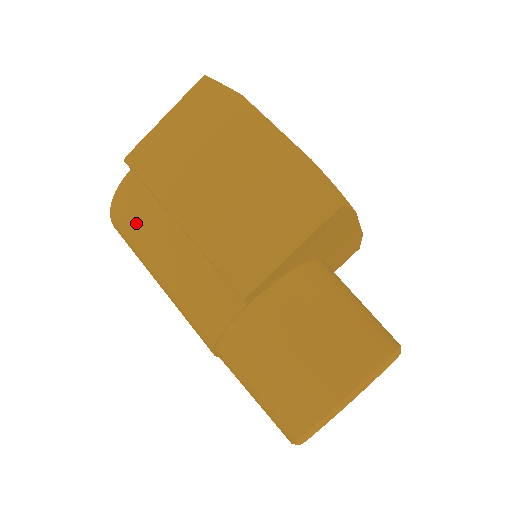
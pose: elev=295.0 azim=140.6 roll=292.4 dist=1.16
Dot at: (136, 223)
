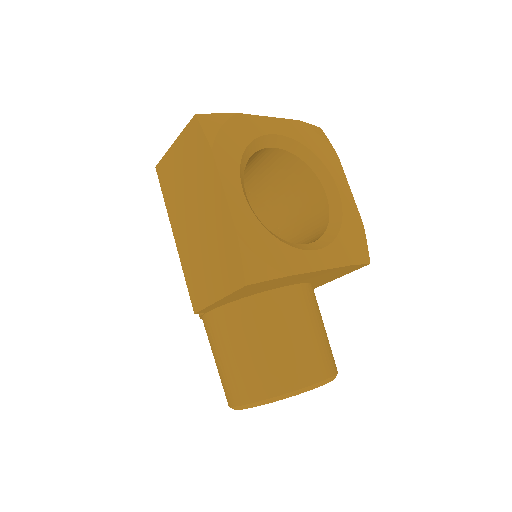
Dot at: occluded
